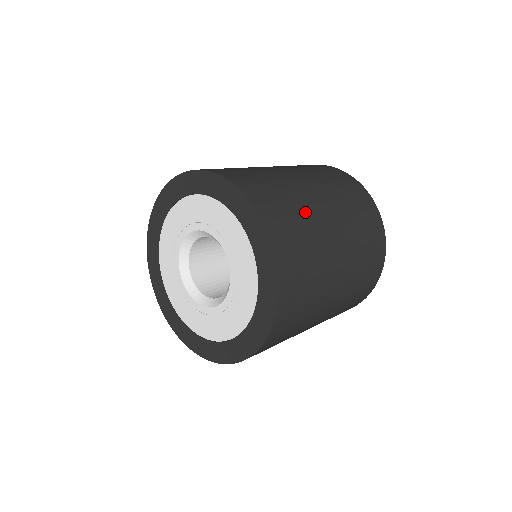
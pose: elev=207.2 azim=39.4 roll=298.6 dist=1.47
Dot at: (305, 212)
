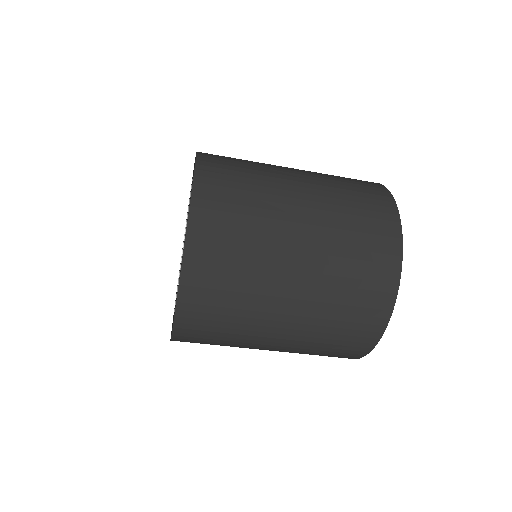
Dot at: (257, 252)
